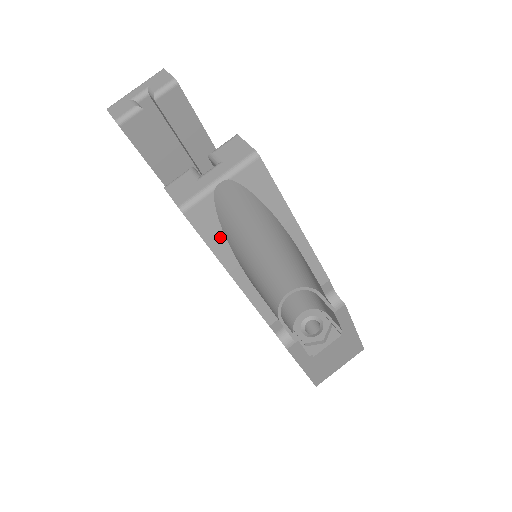
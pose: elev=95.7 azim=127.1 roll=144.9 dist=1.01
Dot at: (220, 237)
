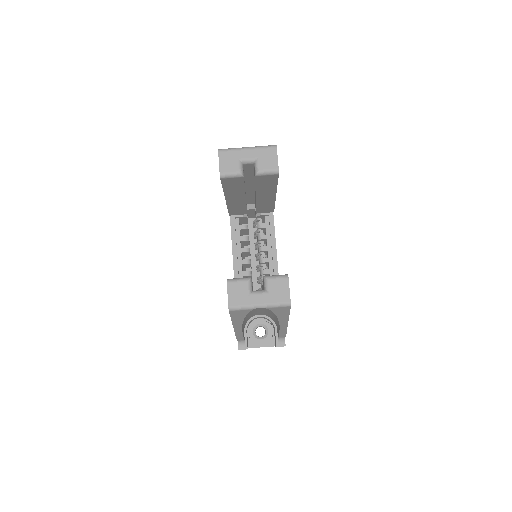
Dot at: (241, 319)
